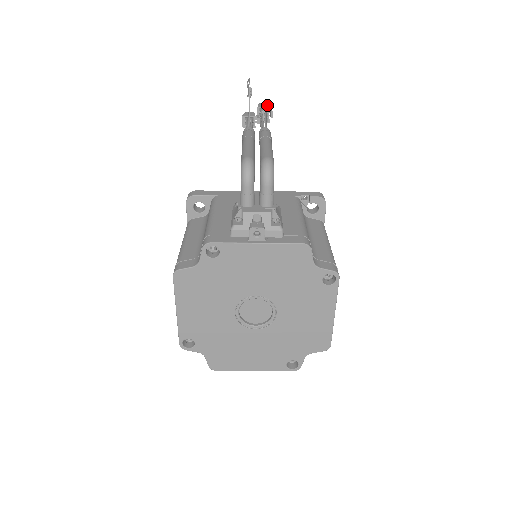
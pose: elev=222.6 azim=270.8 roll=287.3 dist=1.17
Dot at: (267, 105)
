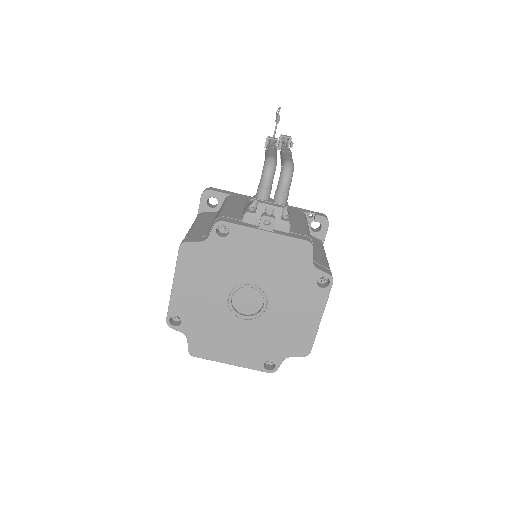
Dot at: (289, 136)
